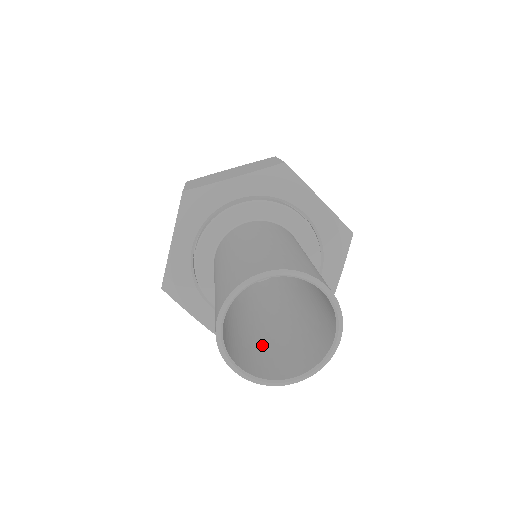
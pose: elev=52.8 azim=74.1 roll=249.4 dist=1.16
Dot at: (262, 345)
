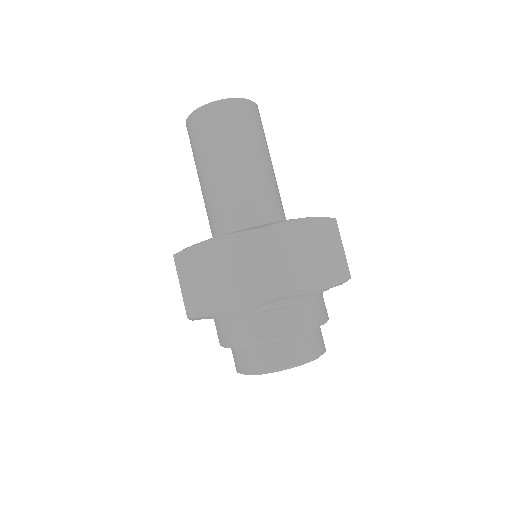
Dot at: (235, 145)
